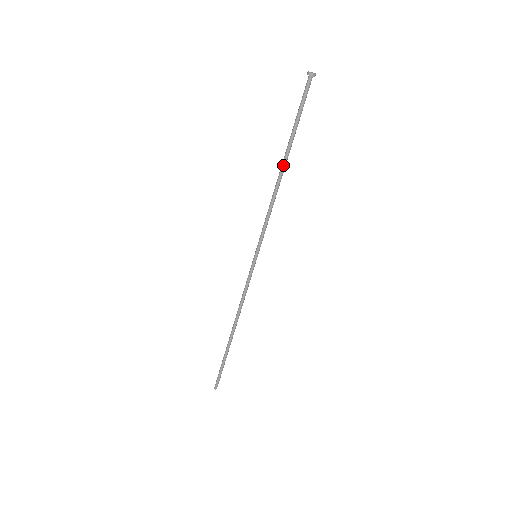
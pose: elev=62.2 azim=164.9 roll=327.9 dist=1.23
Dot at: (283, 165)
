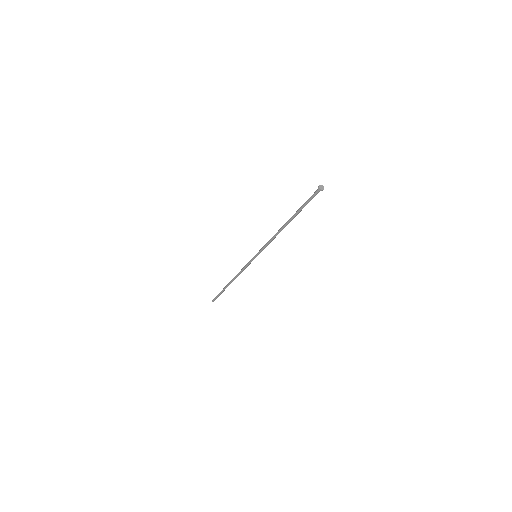
Dot at: occluded
